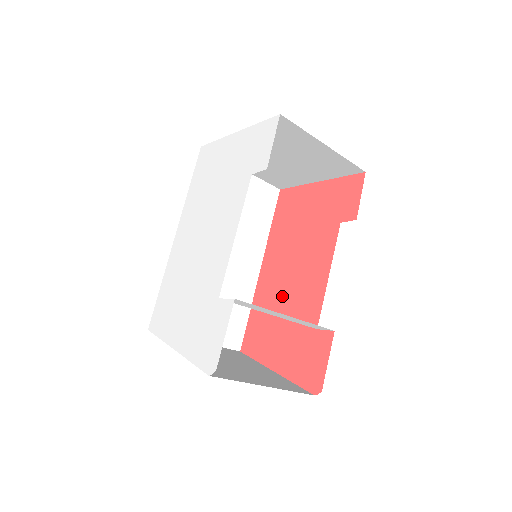
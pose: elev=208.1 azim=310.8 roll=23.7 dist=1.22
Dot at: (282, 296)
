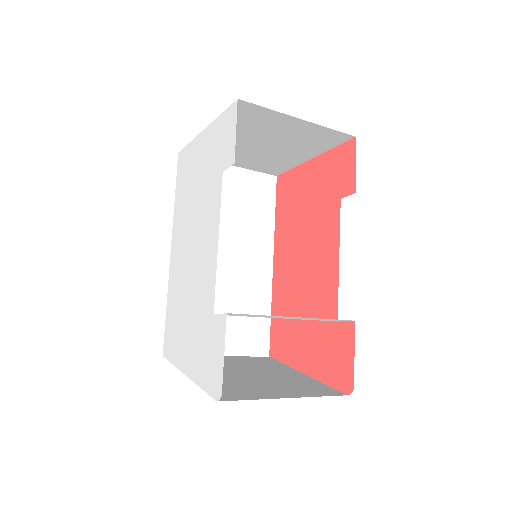
Dot at: (298, 291)
